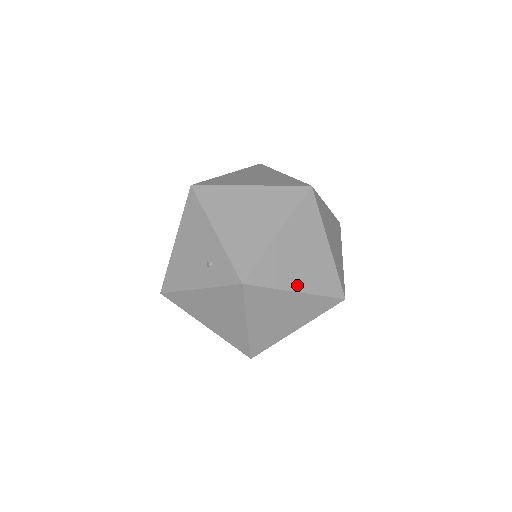
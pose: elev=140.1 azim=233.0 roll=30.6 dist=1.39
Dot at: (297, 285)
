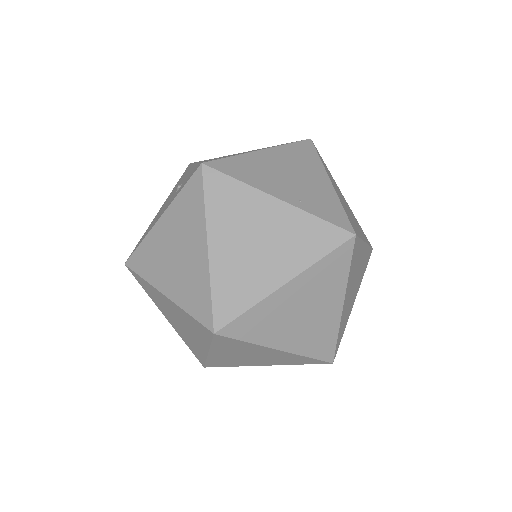
Dot at: (279, 193)
